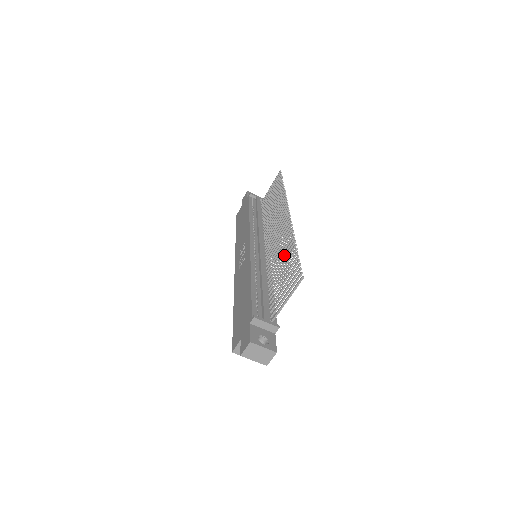
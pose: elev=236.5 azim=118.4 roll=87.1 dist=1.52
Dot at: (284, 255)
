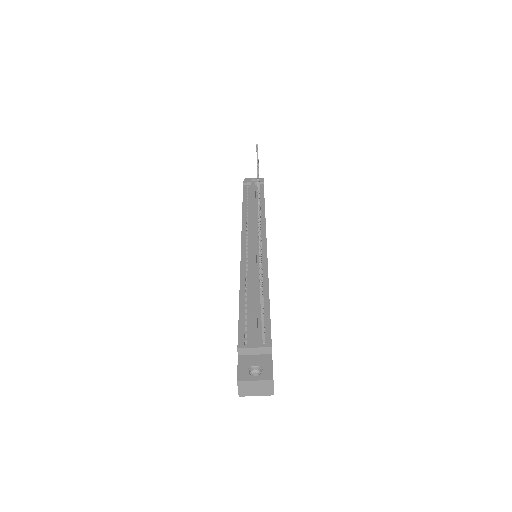
Dot at: occluded
